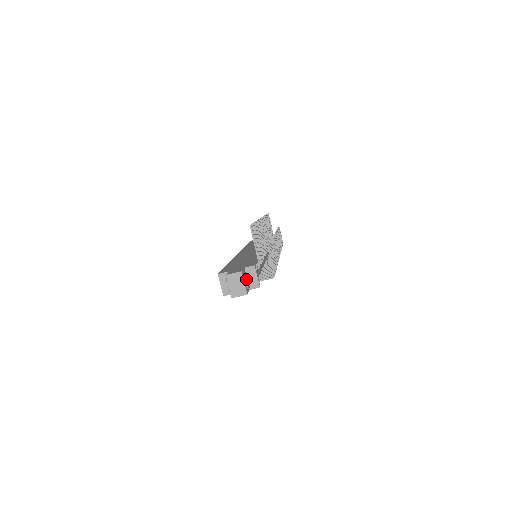
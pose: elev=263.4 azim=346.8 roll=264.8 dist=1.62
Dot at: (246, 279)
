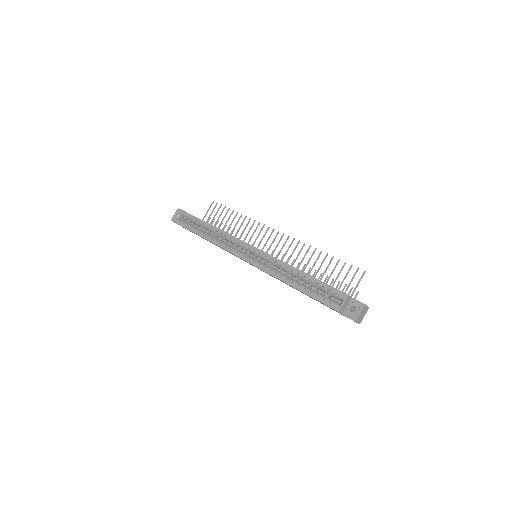
Dot at: occluded
